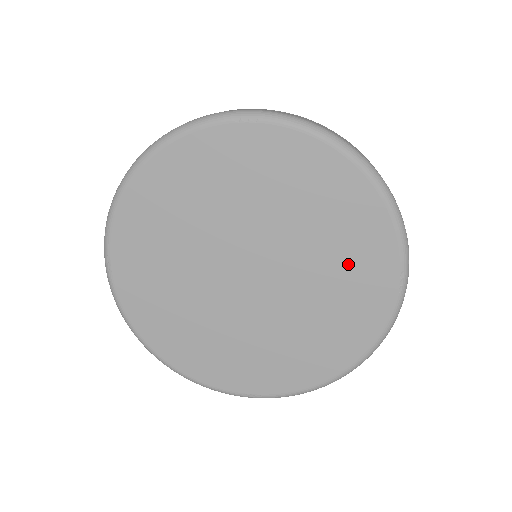
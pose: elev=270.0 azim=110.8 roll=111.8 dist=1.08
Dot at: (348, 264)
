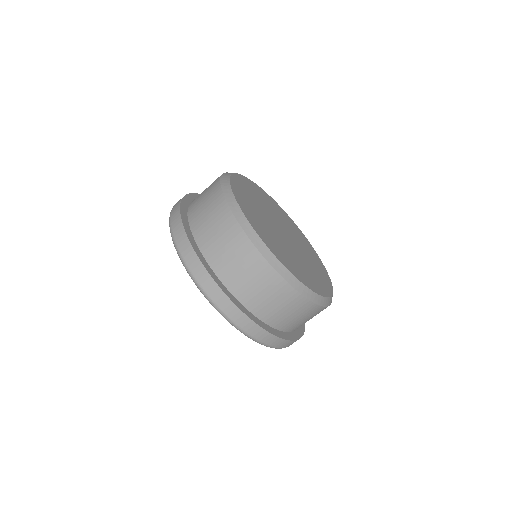
Dot at: occluded
